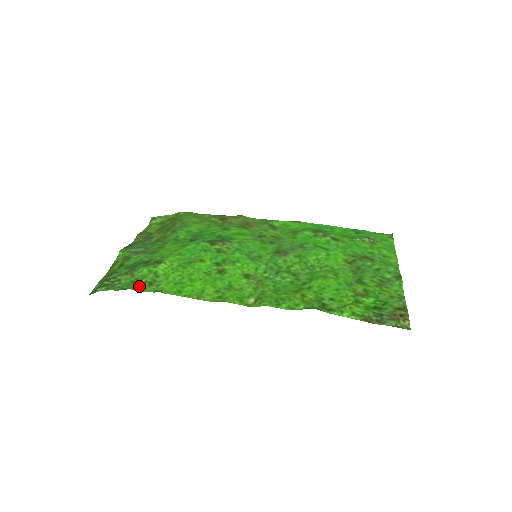
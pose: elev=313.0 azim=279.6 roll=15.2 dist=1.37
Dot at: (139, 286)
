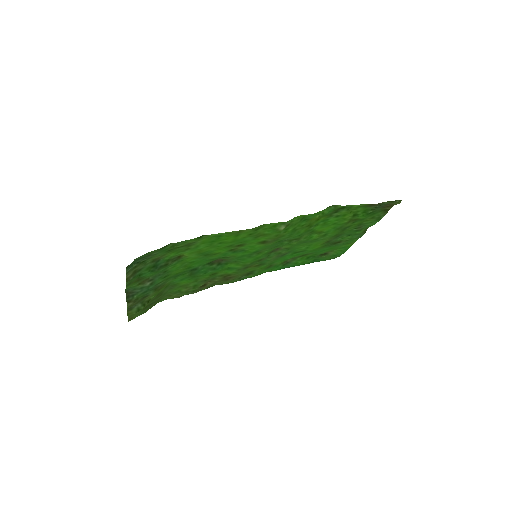
Dot at: (178, 245)
